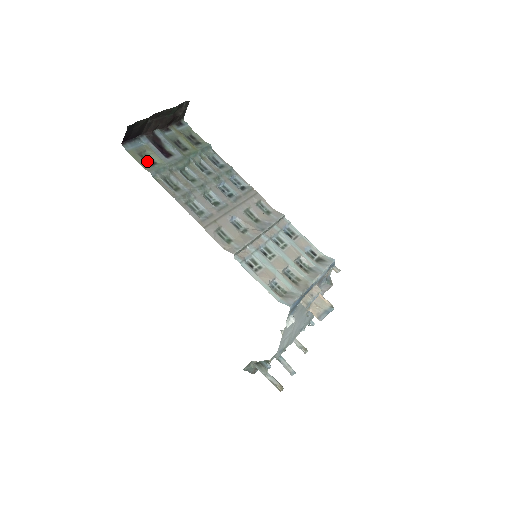
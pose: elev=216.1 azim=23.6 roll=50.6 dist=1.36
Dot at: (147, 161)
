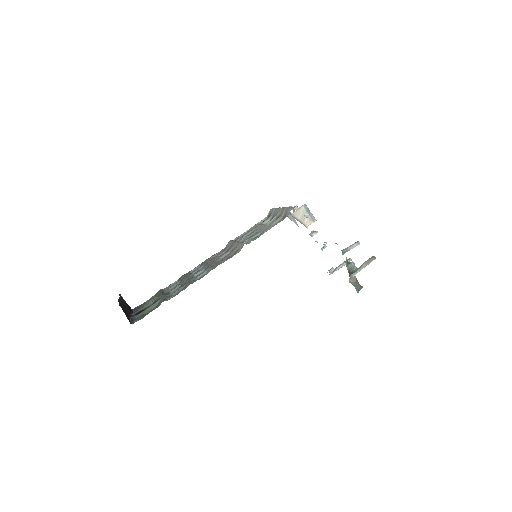
Dot at: occluded
